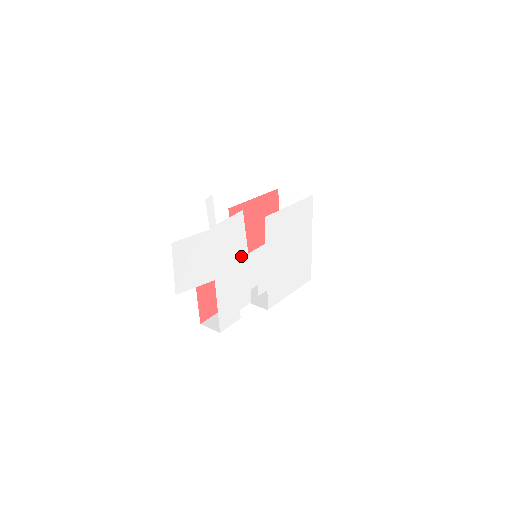
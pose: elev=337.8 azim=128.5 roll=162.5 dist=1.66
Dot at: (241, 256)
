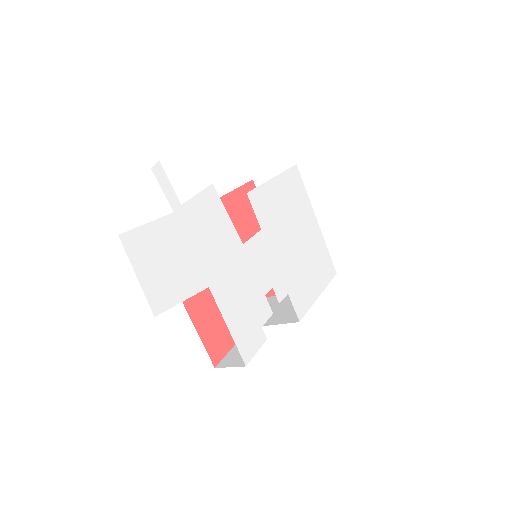
Dot at: (234, 249)
